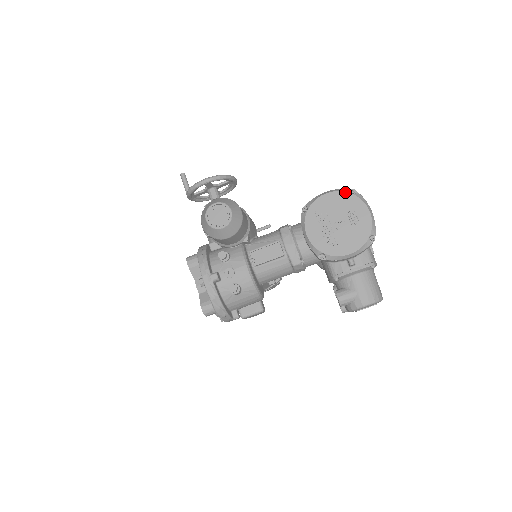
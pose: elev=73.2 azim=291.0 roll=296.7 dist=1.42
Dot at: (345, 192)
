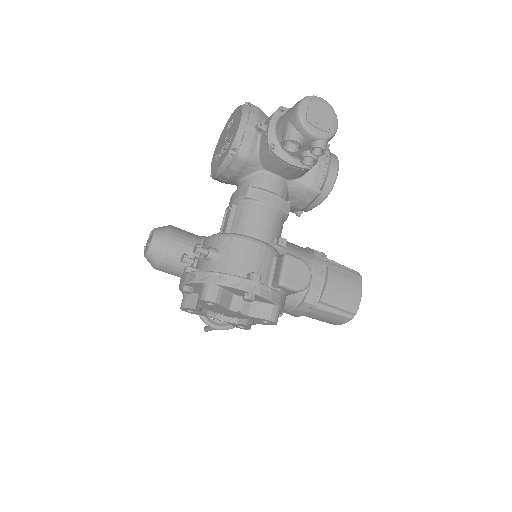
Dot at: (220, 137)
